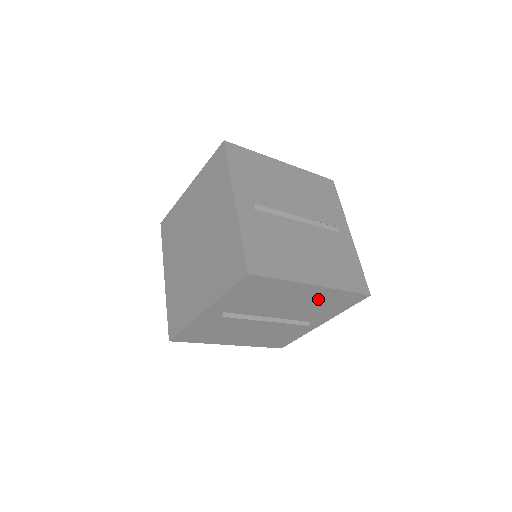
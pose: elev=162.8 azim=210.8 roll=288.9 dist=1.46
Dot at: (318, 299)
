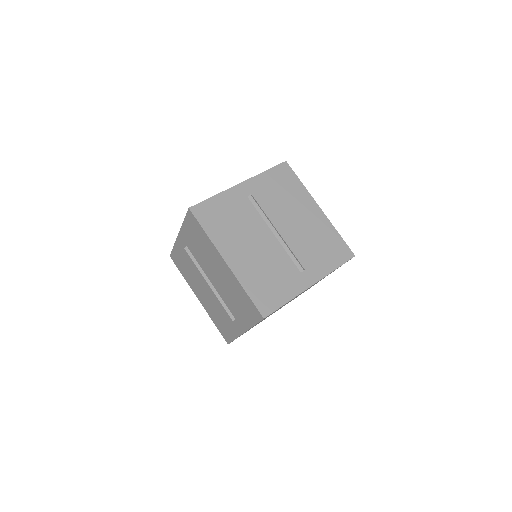
Dot at: (232, 286)
